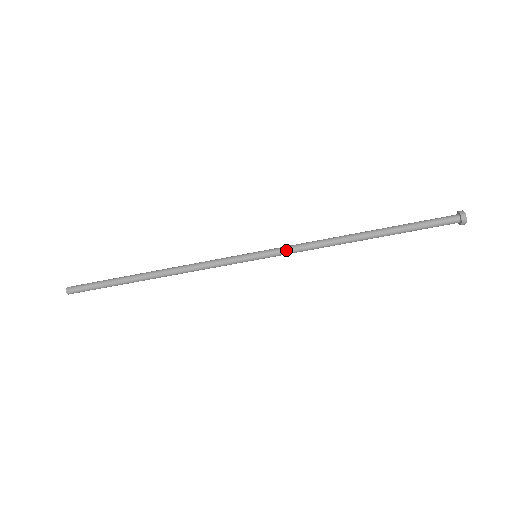
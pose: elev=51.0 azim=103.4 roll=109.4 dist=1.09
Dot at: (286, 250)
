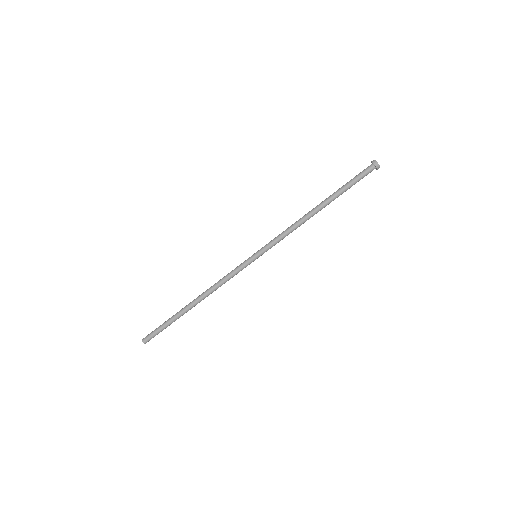
Dot at: (274, 243)
